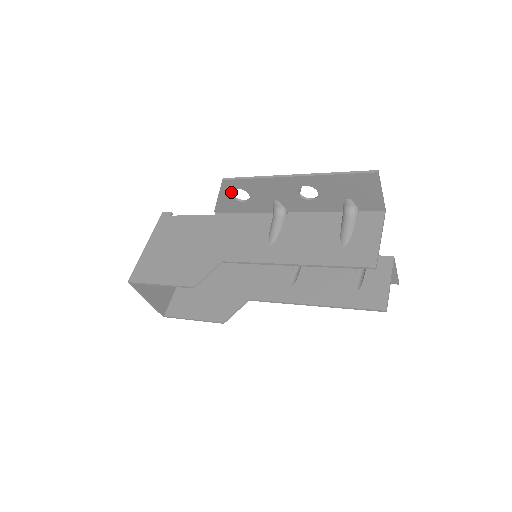
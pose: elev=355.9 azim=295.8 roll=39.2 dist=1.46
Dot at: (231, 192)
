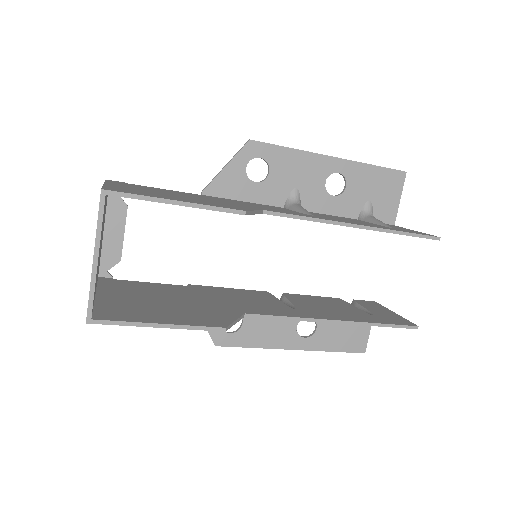
Dot at: (246, 164)
